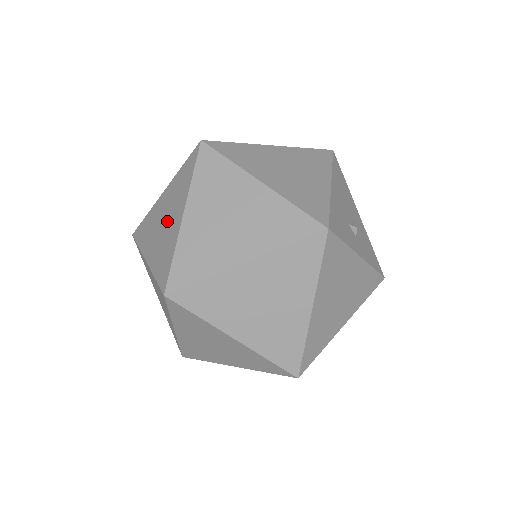
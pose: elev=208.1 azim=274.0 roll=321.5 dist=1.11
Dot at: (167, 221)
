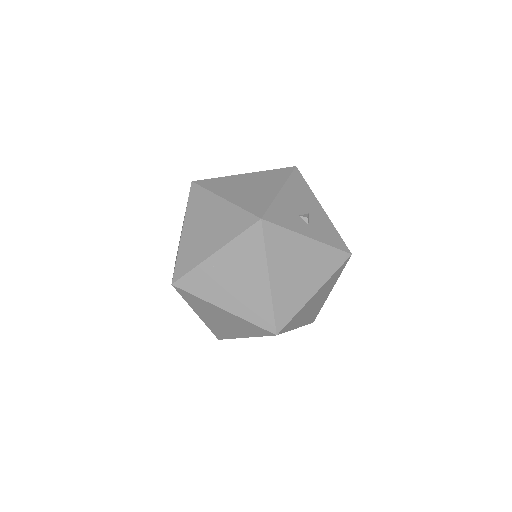
Dot at: occluded
